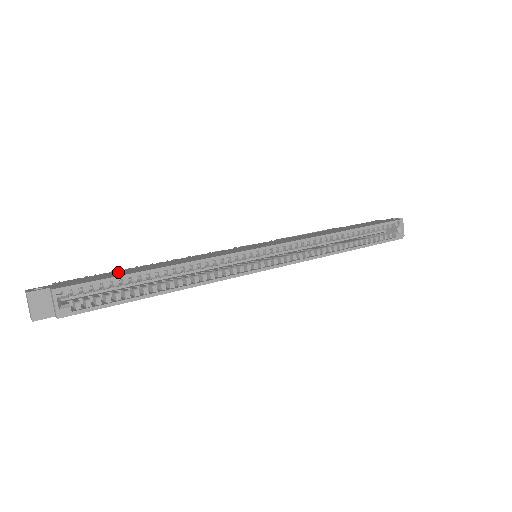
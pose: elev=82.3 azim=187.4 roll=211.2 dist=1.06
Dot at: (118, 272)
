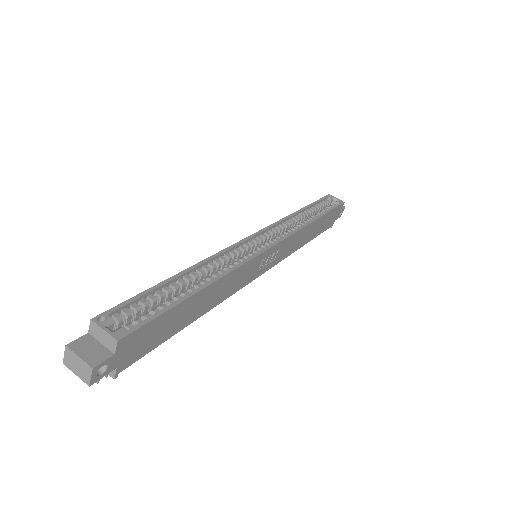
Dot at: occluded
